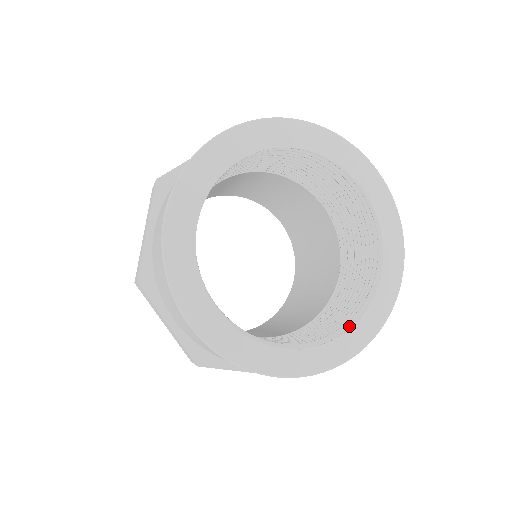
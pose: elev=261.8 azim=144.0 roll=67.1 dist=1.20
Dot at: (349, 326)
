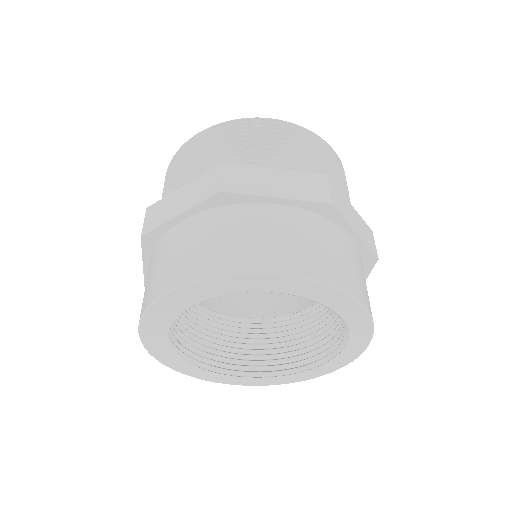
Dot at: (343, 346)
